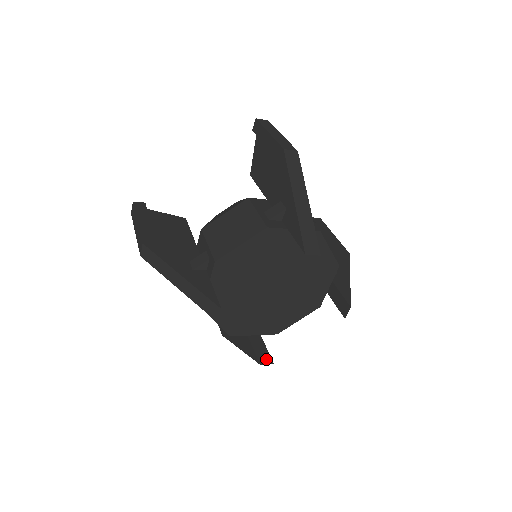
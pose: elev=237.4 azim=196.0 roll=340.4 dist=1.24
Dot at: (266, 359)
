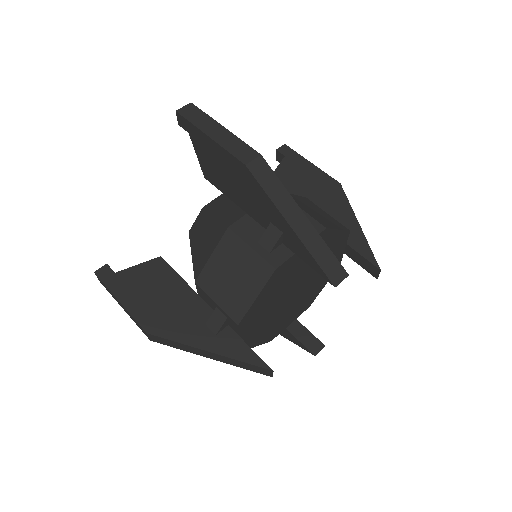
Dot at: (316, 345)
